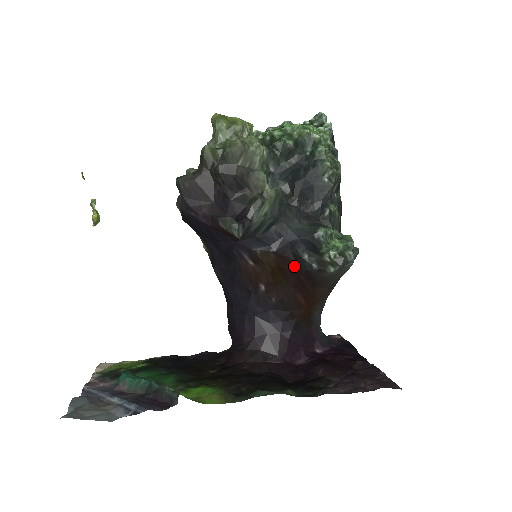
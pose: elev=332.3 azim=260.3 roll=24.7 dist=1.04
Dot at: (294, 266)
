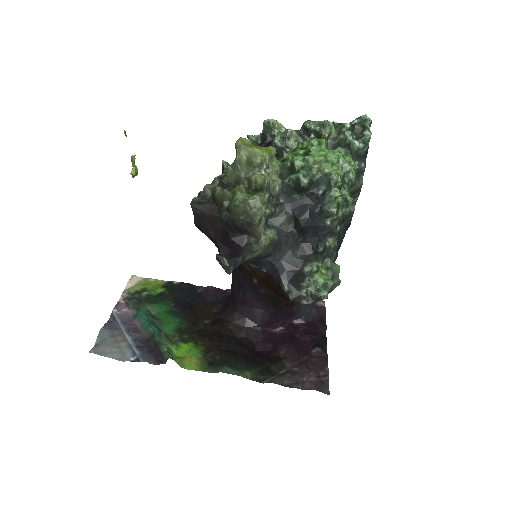
Dot at: (277, 288)
